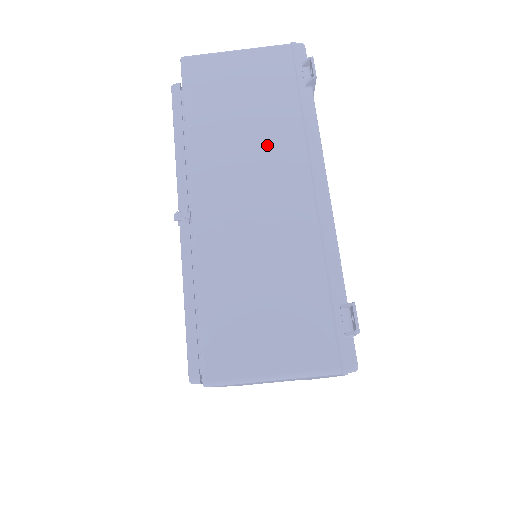
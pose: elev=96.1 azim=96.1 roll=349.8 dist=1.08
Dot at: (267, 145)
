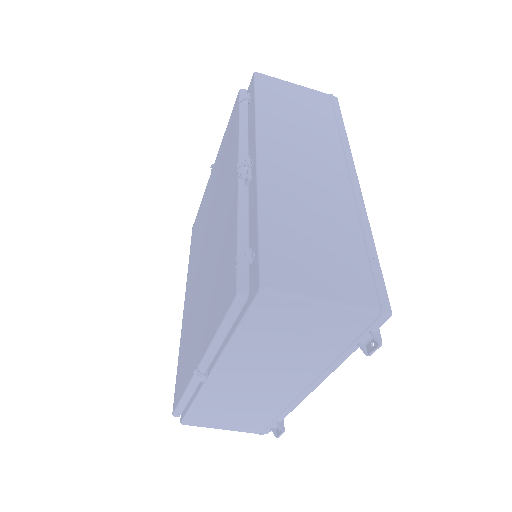
Dot at: (293, 364)
